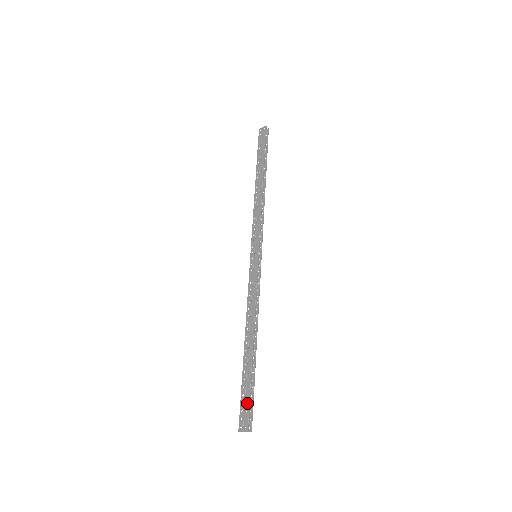
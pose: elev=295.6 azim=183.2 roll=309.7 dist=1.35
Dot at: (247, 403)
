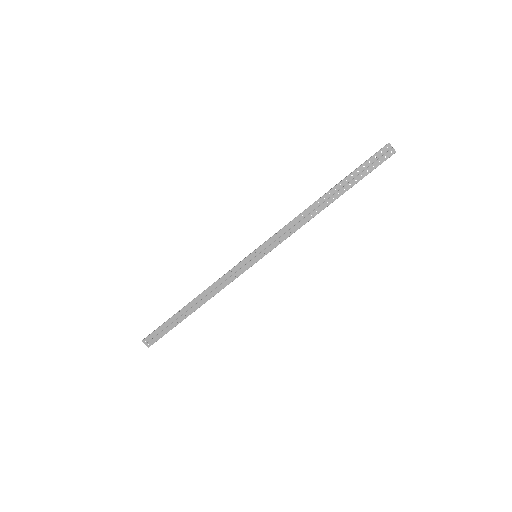
Dot at: (160, 336)
